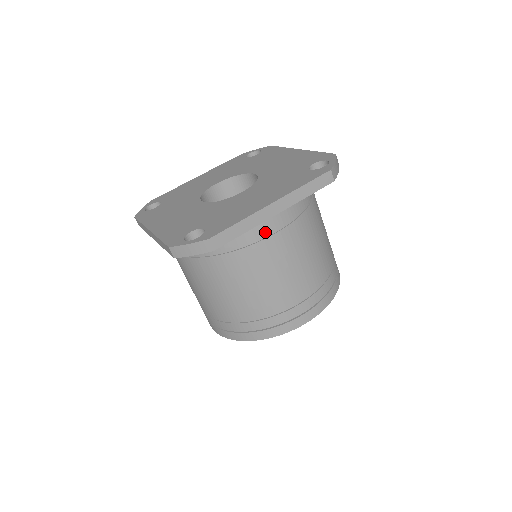
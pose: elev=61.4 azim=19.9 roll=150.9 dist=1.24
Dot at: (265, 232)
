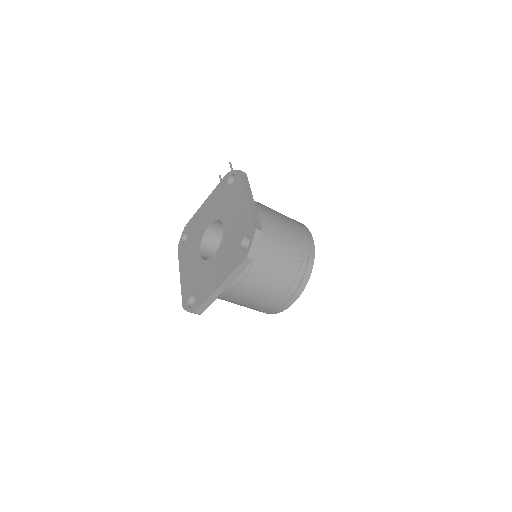
Dot at: (229, 289)
